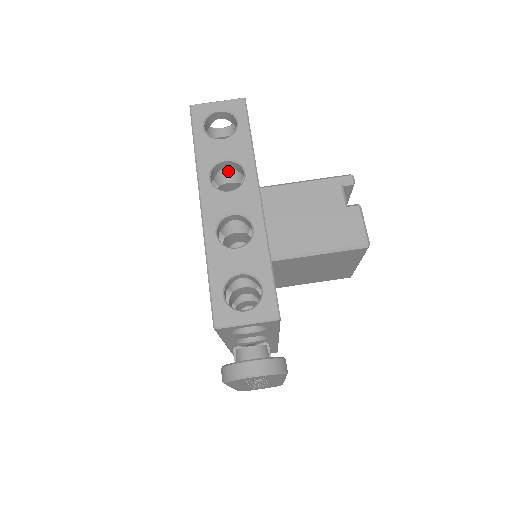
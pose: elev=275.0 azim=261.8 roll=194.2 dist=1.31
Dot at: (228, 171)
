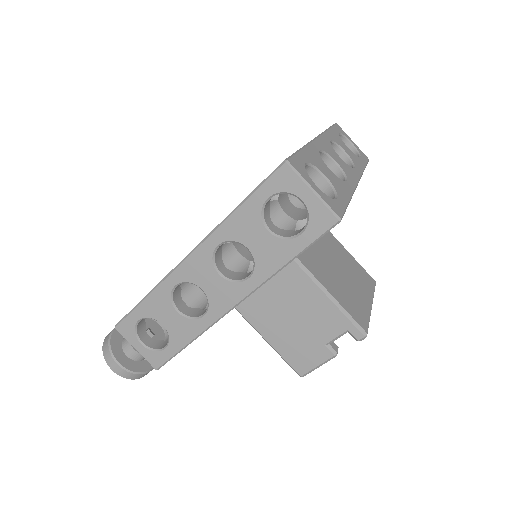
Dot at: (276, 221)
